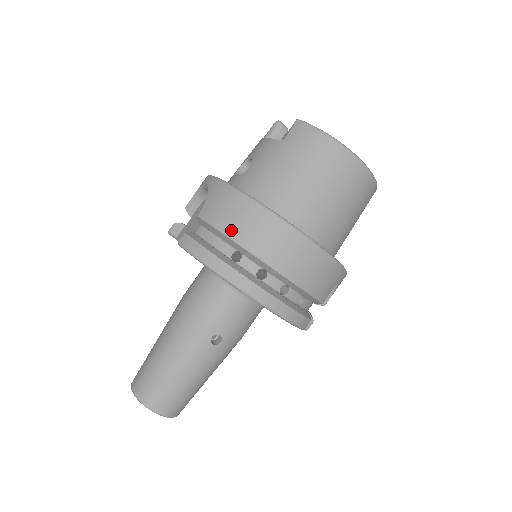
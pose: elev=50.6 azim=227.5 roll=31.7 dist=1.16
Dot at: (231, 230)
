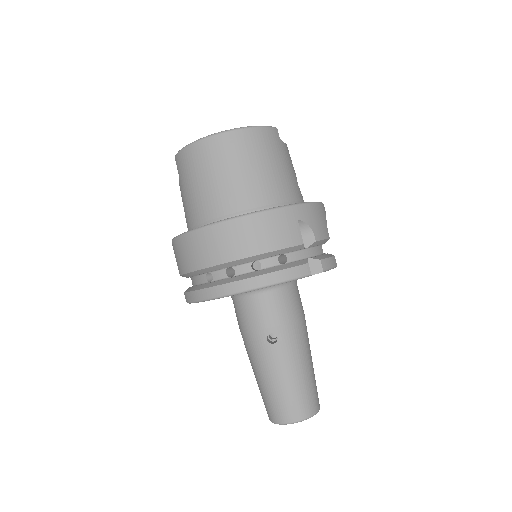
Dot at: (188, 266)
